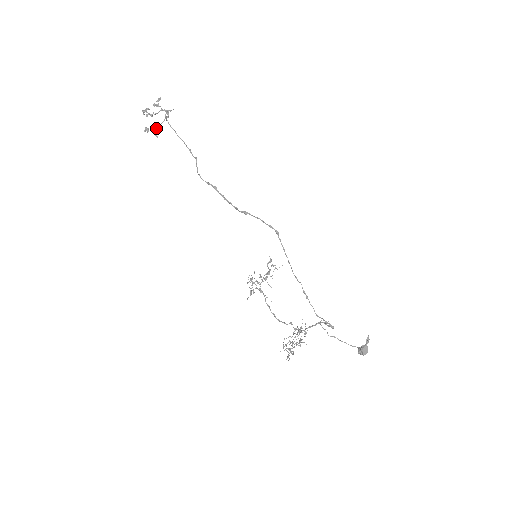
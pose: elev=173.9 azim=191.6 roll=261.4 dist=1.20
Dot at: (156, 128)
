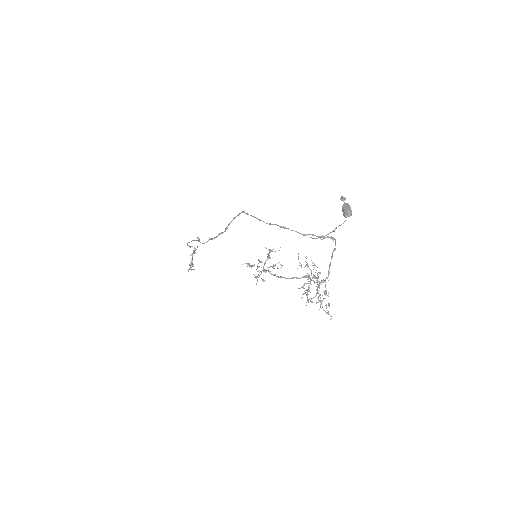
Dot at: (191, 262)
